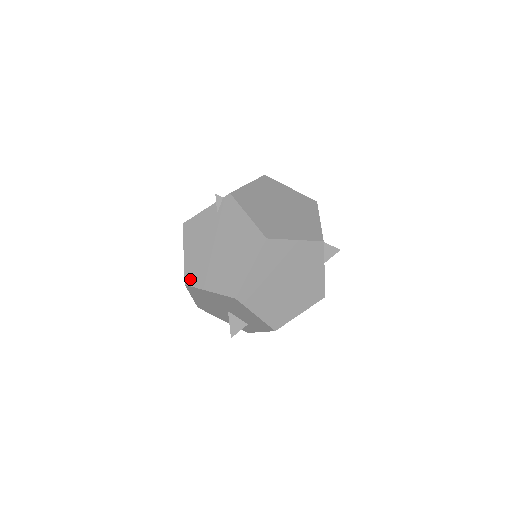
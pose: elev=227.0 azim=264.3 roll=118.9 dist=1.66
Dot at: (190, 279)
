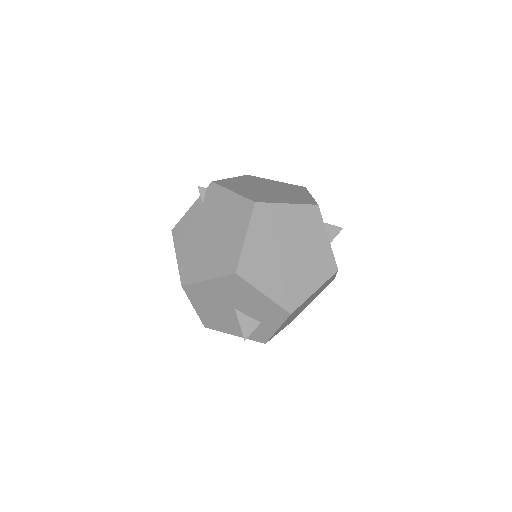
Dot at: (186, 277)
